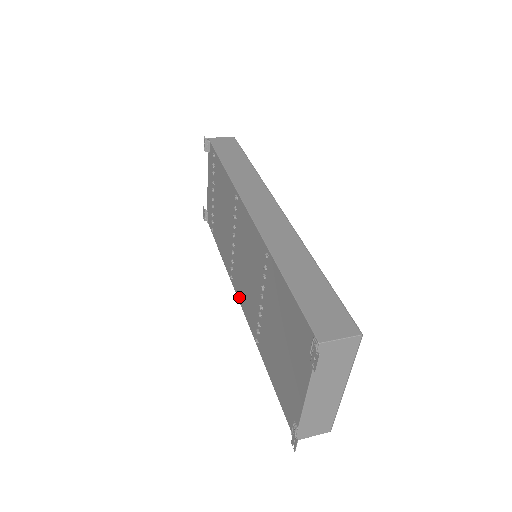
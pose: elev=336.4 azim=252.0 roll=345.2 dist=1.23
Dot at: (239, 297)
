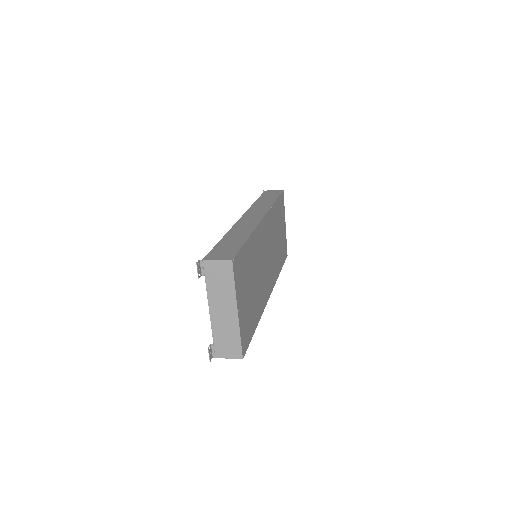
Dot at: occluded
